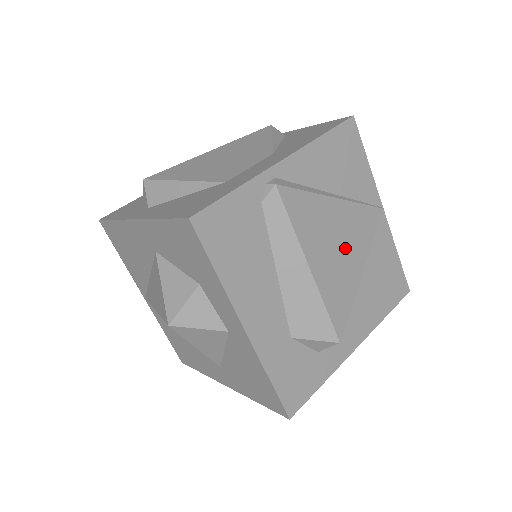
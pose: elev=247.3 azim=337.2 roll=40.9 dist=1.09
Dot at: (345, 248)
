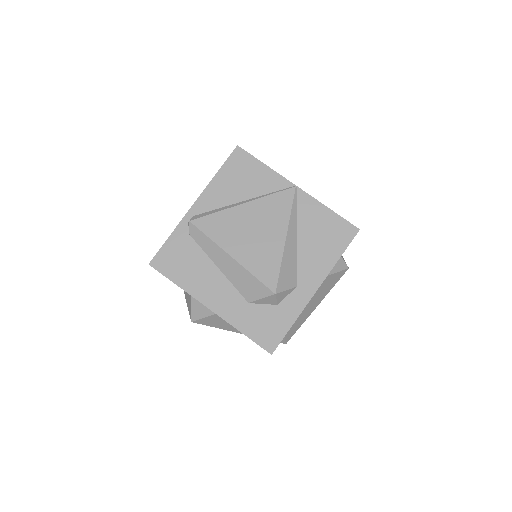
Dot at: (262, 231)
